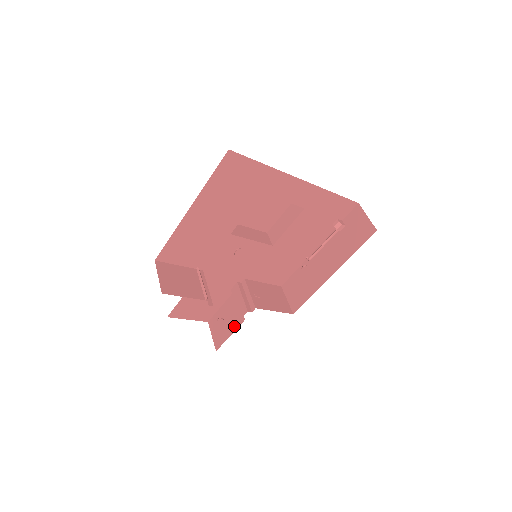
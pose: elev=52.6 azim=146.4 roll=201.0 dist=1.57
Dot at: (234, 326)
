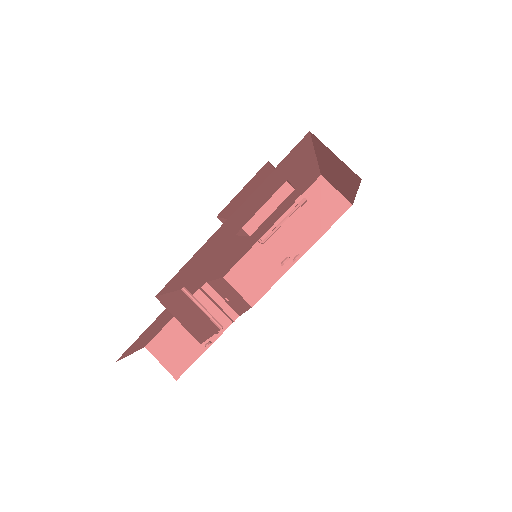
Dot at: (204, 344)
